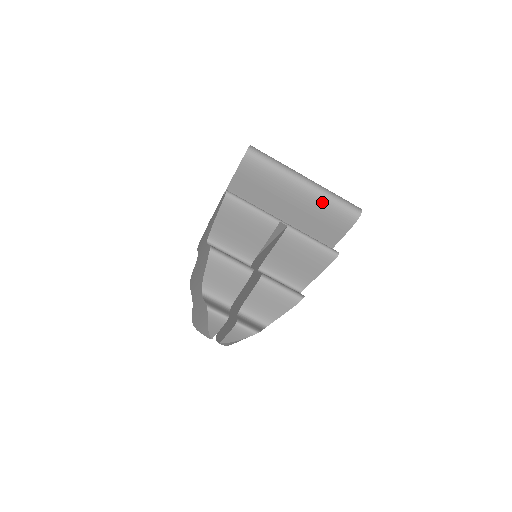
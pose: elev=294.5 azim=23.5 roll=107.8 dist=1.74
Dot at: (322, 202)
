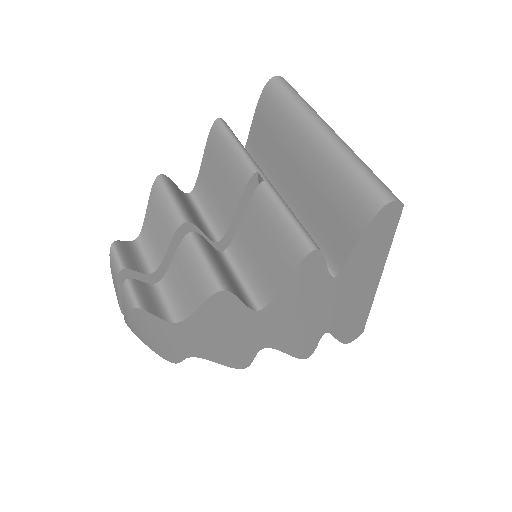
Dot at: (336, 167)
